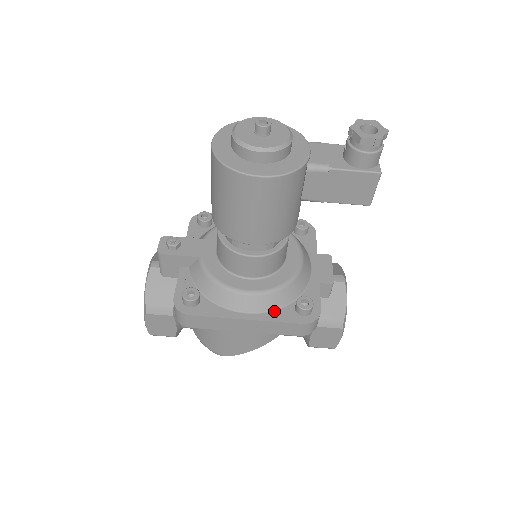
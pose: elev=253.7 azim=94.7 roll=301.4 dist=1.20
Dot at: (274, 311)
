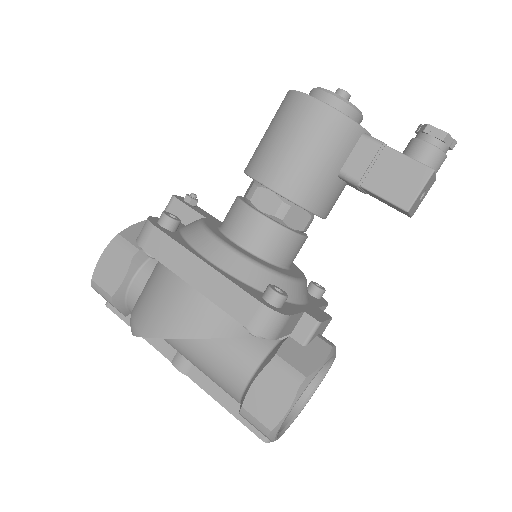
Dot at: (239, 280)
